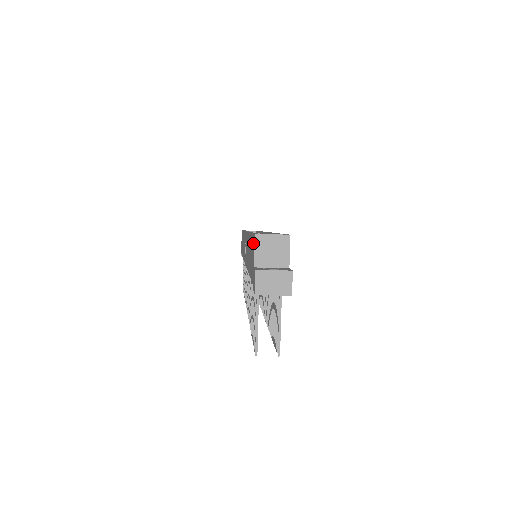
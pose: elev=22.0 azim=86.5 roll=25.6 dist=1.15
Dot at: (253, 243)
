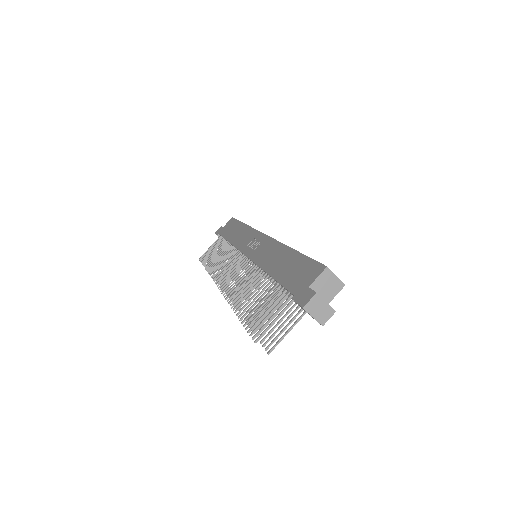
Dot at: (314, 268)
